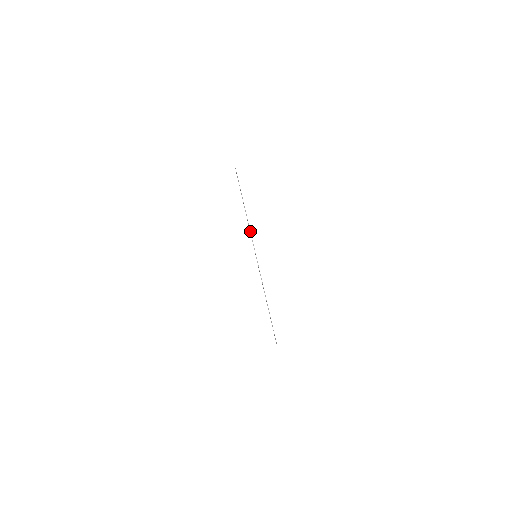
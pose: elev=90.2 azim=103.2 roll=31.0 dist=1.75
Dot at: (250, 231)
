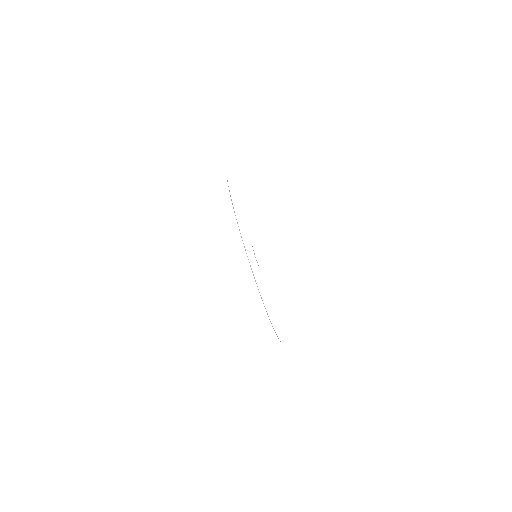
Dot at: occluded
